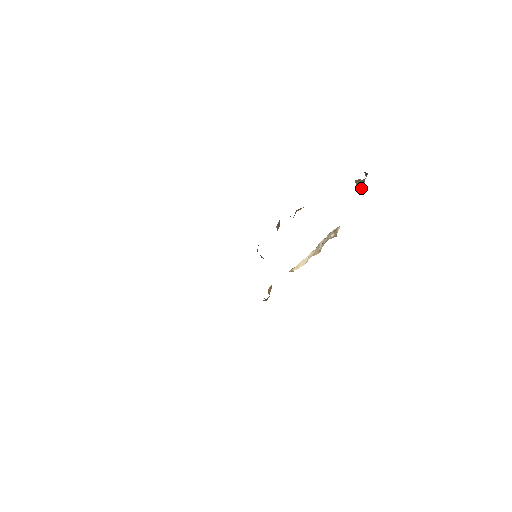
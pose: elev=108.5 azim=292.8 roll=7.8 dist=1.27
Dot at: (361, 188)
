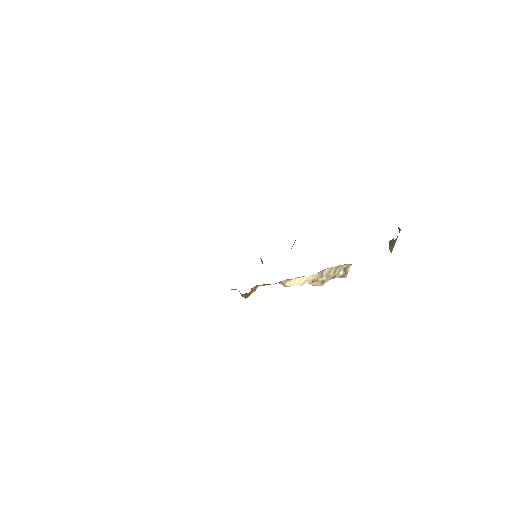
Dot at: (392, 248)
